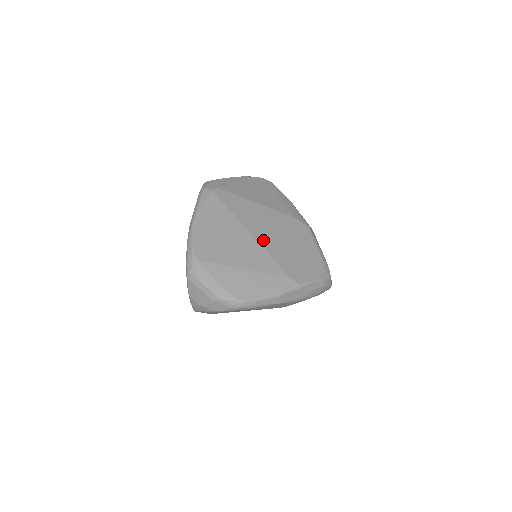
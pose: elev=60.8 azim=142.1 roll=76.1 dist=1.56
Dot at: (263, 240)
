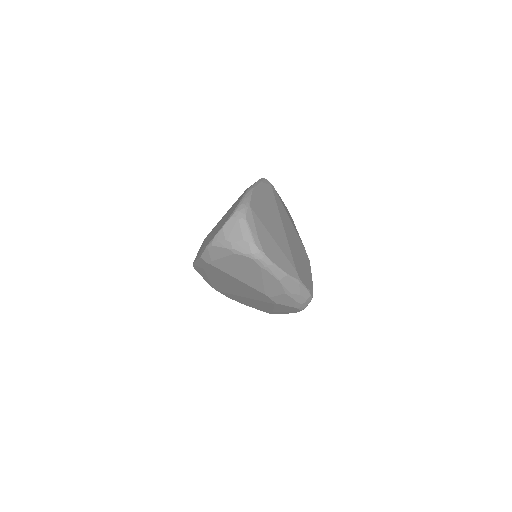
Dot at: (288, 237)
